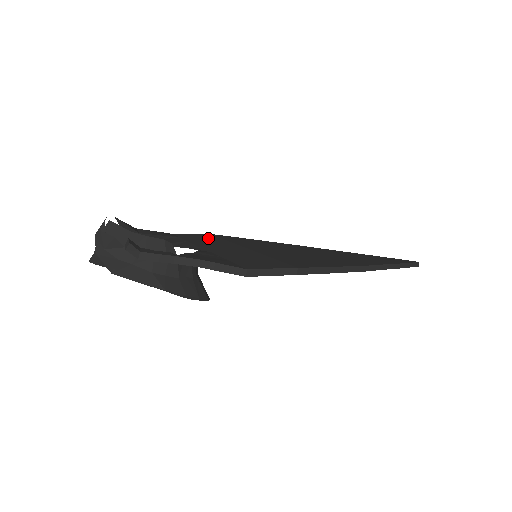
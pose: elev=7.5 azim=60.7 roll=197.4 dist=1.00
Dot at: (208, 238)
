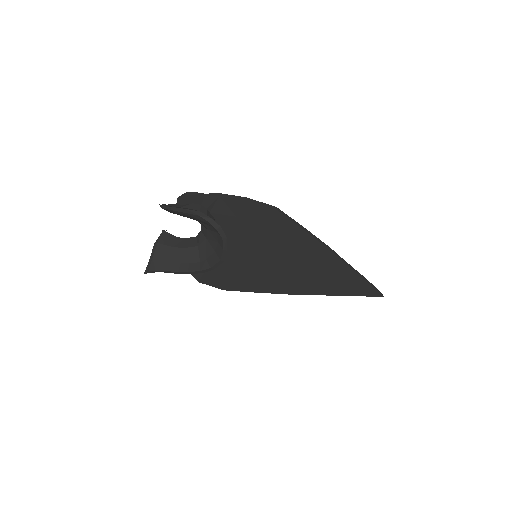
Dot at: occluded
